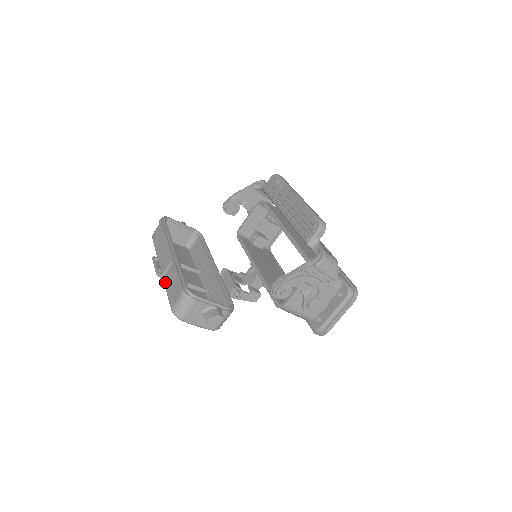
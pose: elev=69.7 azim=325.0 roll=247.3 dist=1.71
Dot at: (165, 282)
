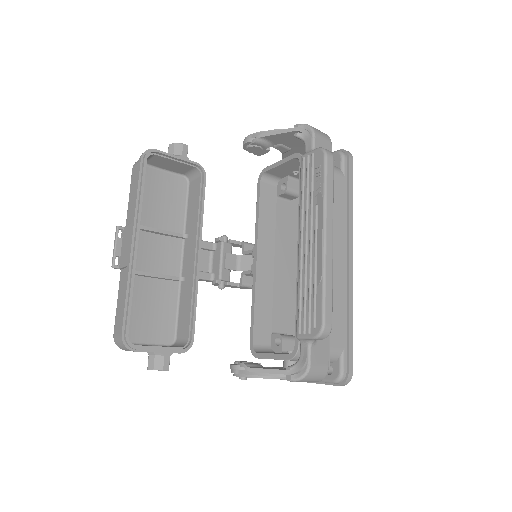
Dot at: (119, 283)
